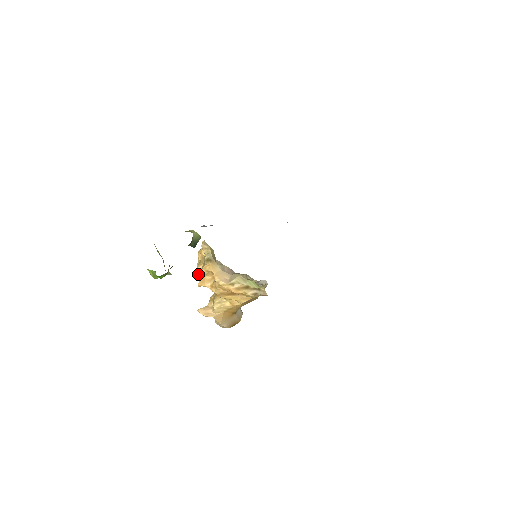
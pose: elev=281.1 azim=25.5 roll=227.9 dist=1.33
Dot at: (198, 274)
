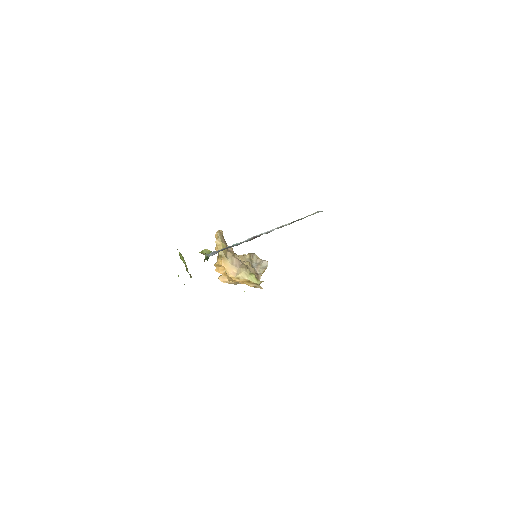
Dot at: (214, 264)
